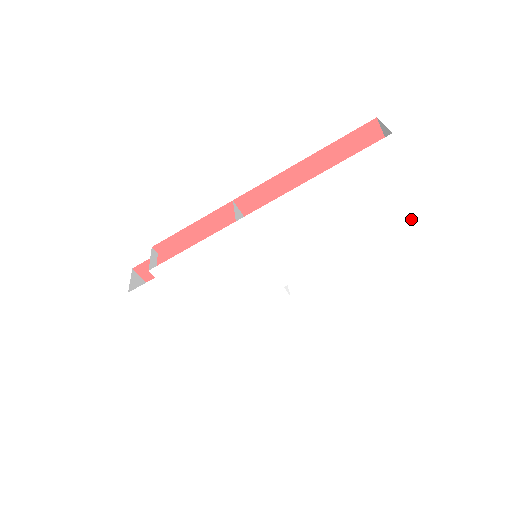
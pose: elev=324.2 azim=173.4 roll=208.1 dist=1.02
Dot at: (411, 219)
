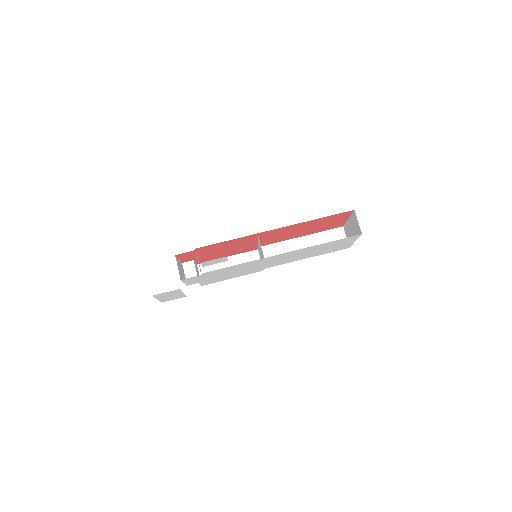
Dot at: occluded
